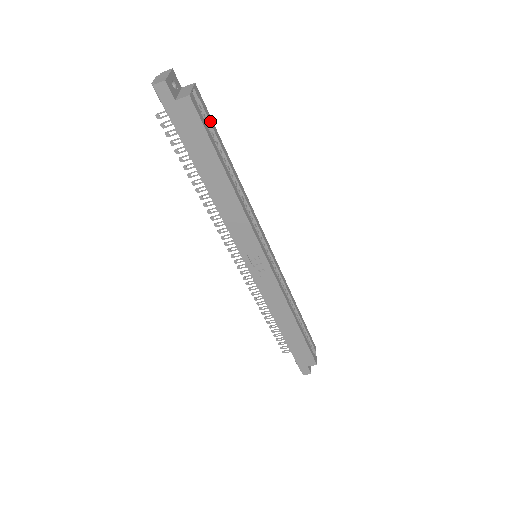
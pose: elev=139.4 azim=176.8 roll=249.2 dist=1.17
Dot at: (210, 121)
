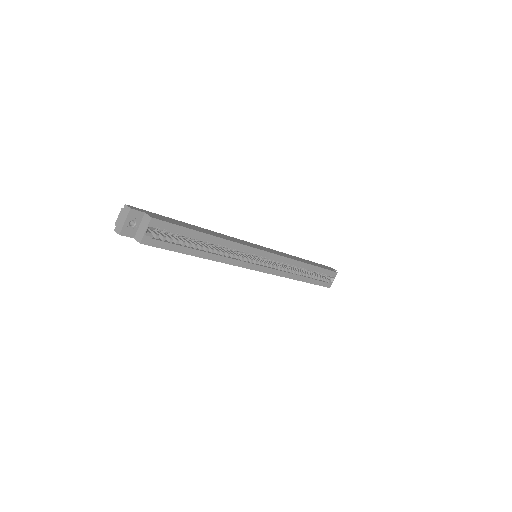
Dot at: (175, 230)
